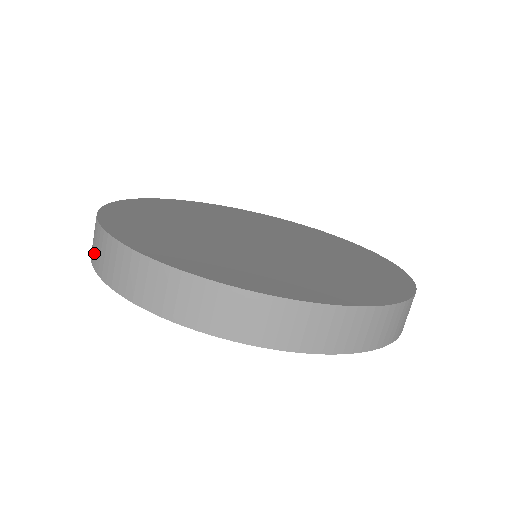
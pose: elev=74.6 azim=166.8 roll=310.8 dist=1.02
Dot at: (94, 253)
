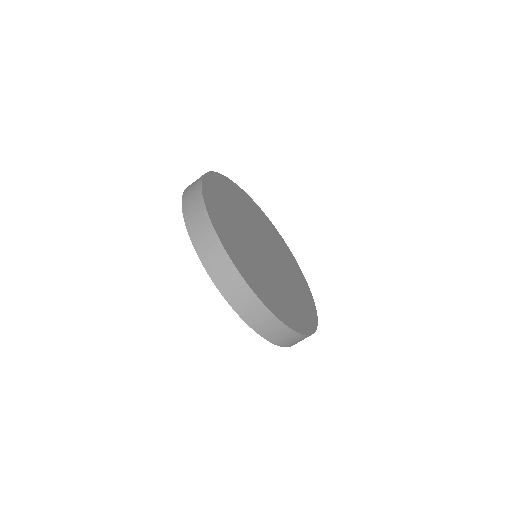
Dot at: (191, 185)
